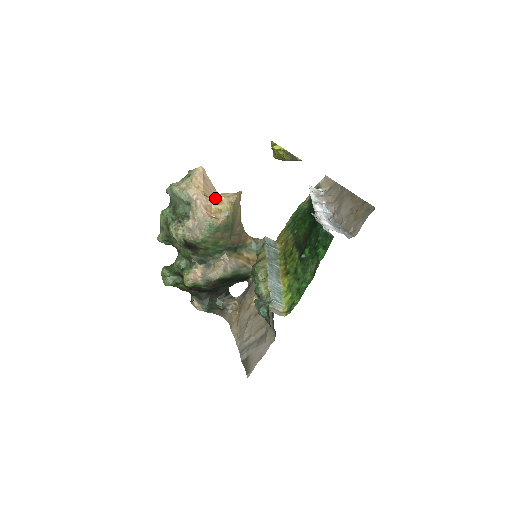
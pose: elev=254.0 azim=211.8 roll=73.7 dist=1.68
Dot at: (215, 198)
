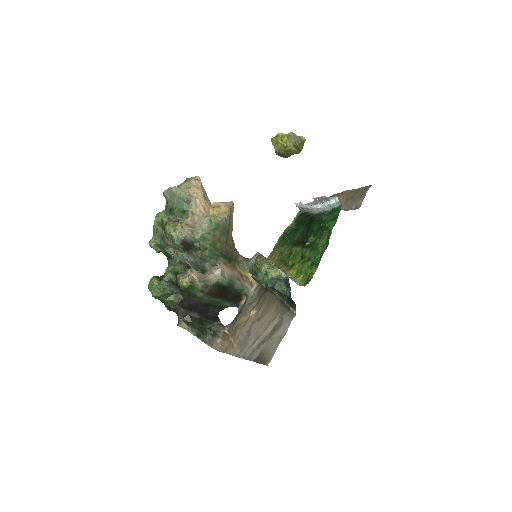
Dot at: (211, 204)
